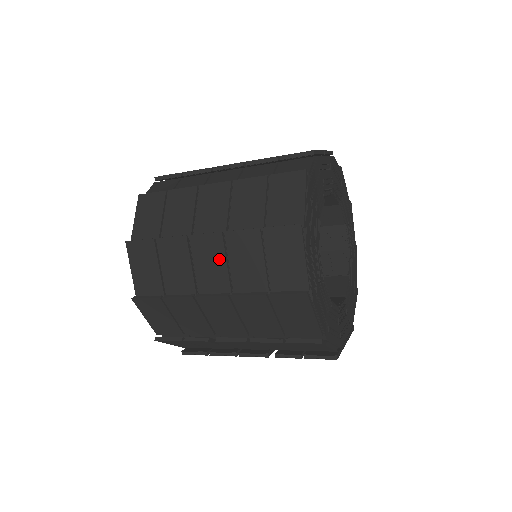
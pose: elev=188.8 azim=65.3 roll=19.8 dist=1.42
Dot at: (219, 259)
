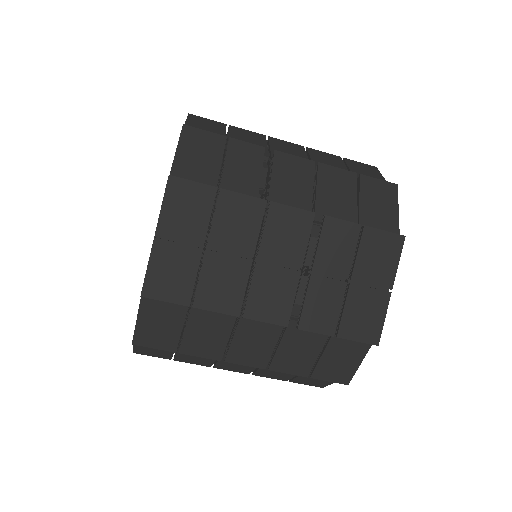
Dot at: occluded
